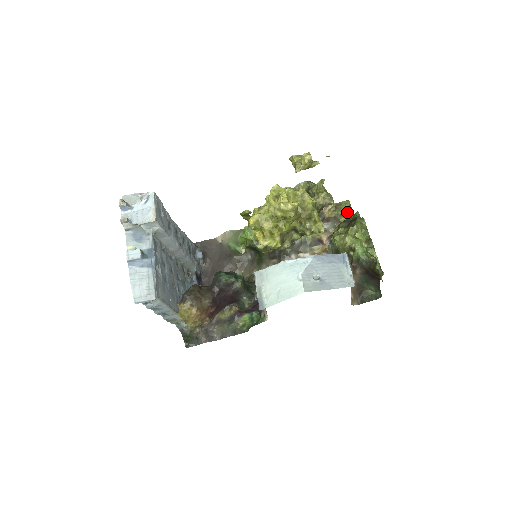
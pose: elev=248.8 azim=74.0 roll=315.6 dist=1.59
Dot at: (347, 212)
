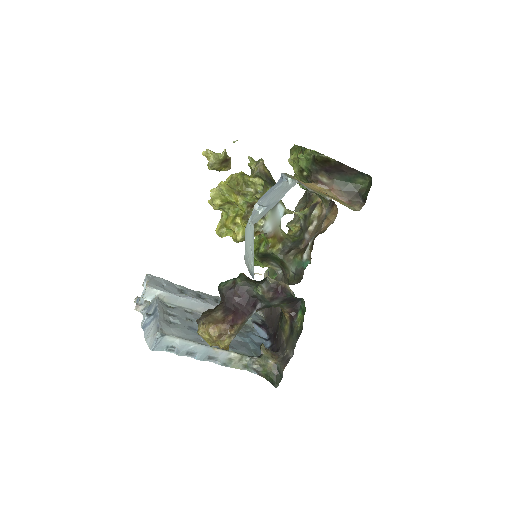
Dot at: occluded
